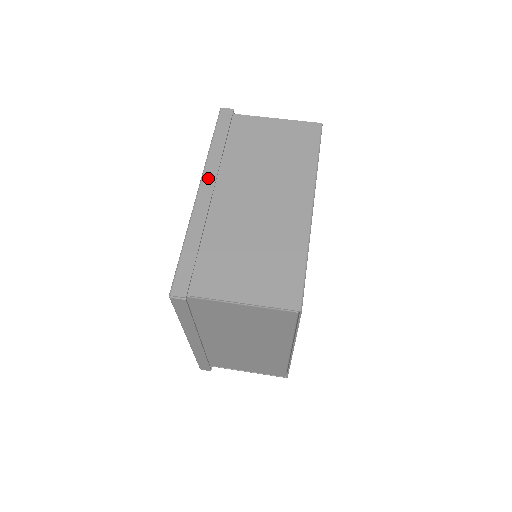
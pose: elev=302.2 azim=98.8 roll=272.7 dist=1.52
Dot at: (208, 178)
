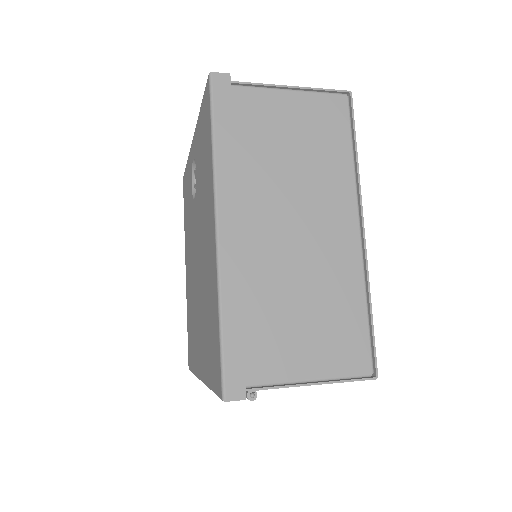
Dot at: occluded
